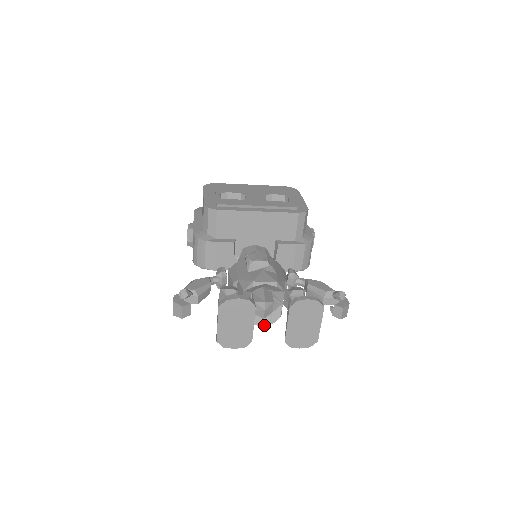
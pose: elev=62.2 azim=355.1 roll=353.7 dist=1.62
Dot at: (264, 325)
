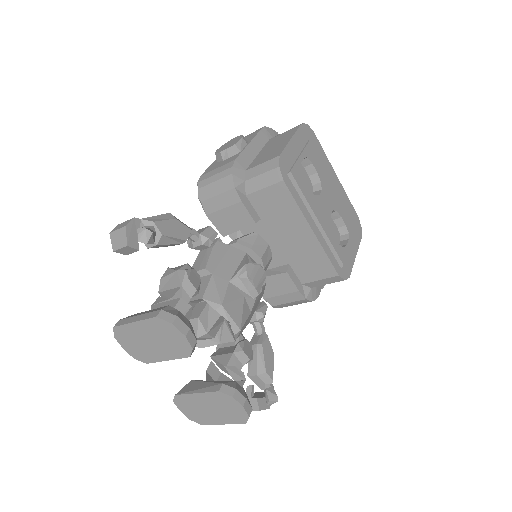
Dot at: occluded
